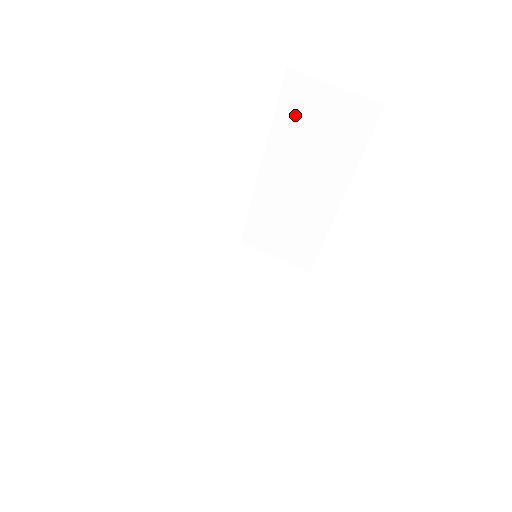
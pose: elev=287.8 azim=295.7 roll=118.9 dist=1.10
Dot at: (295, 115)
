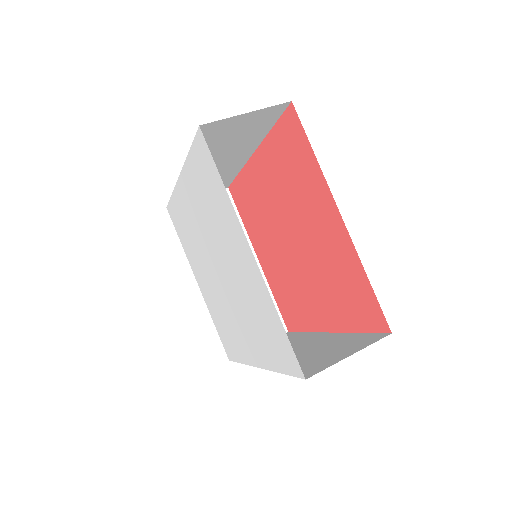
Dot at: occluded
